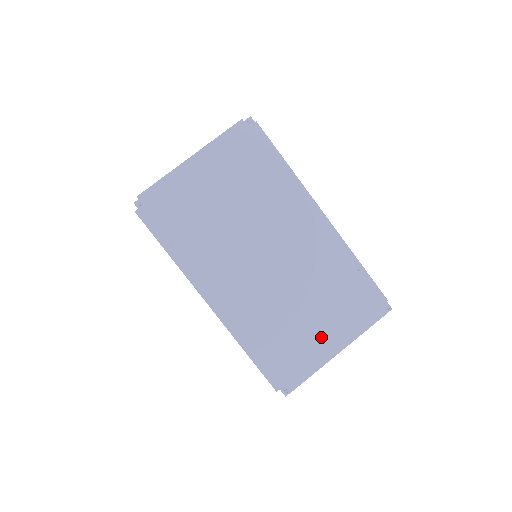
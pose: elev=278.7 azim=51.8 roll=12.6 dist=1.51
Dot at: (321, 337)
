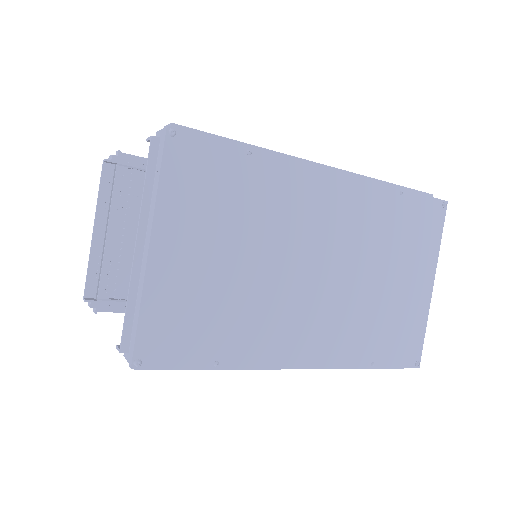
Dot at: (412, 290)
